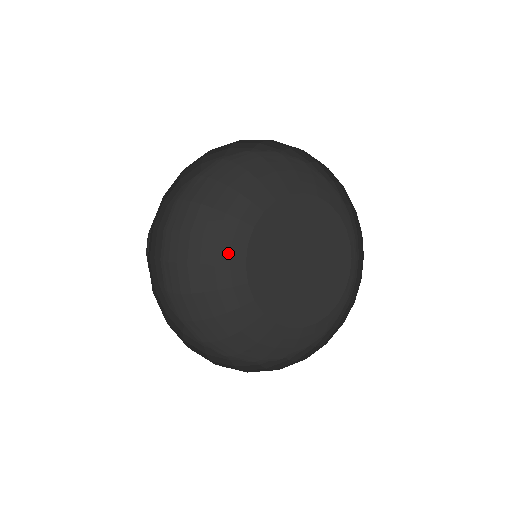
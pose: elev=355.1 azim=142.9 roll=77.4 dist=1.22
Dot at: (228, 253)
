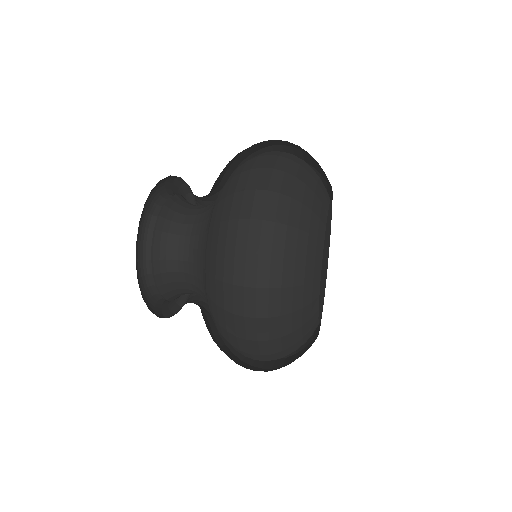
Dot at: (317, 227)
